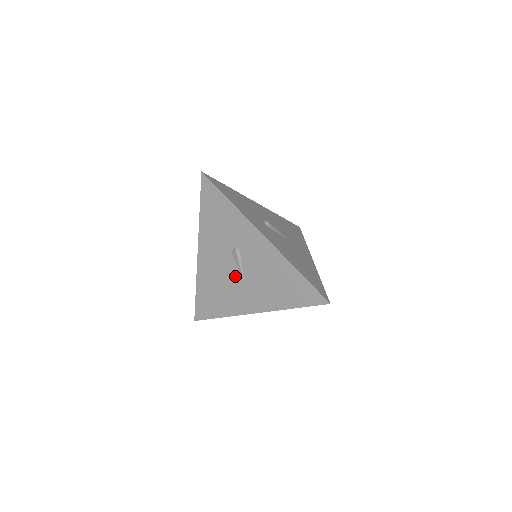
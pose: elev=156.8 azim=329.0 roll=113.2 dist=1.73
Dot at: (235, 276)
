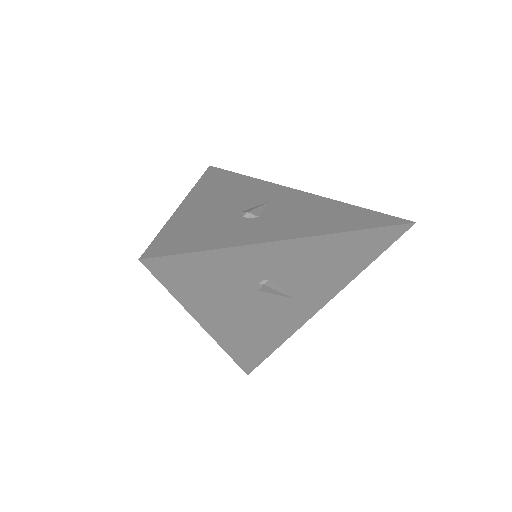
Dot at: (277, 304)
